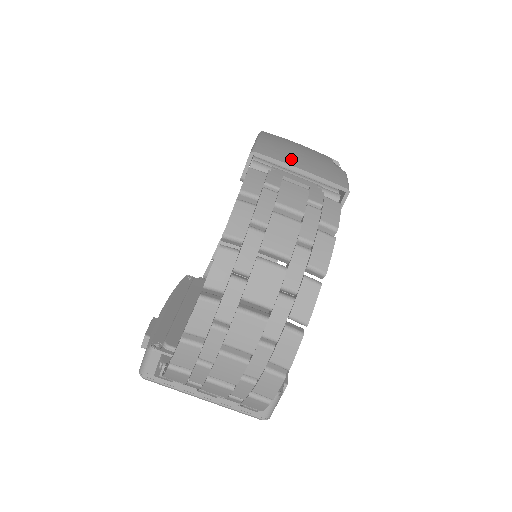
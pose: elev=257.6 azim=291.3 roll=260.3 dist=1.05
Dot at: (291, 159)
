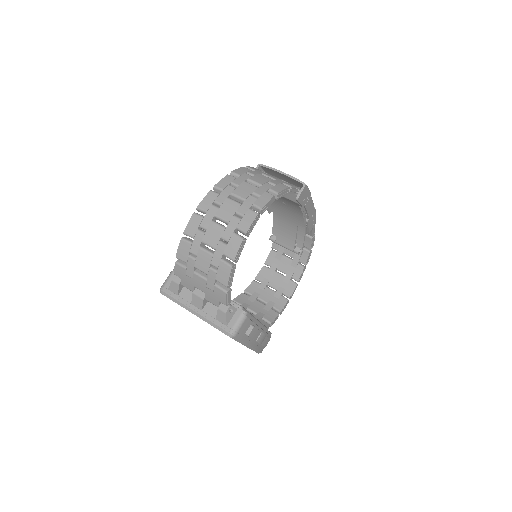
Dot at: occluded
